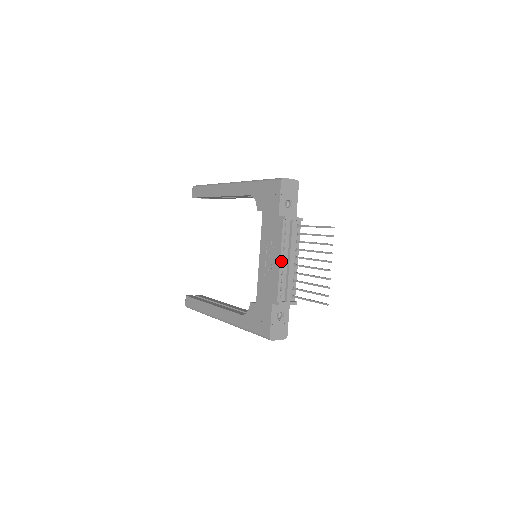
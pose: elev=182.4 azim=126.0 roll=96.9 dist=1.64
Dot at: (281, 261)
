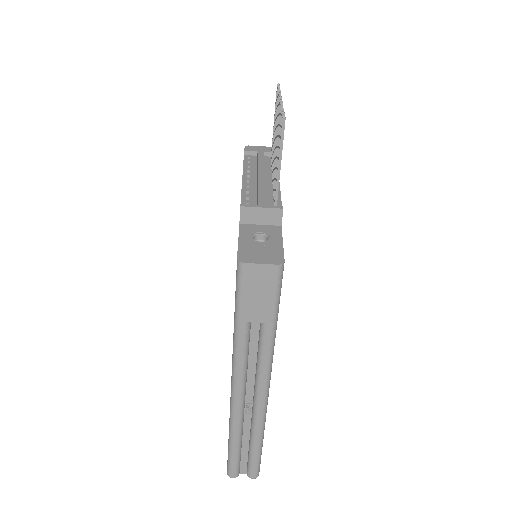
Dot at: (244, 179)
